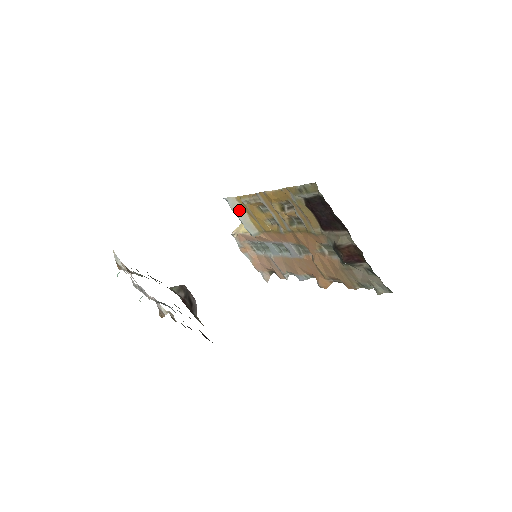
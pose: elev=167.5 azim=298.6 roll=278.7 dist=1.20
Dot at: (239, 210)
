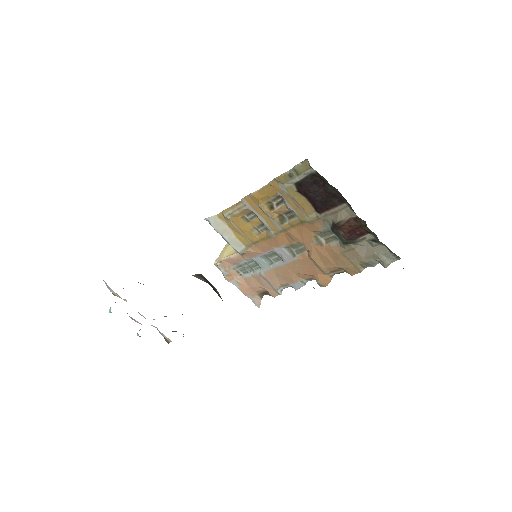
Dot at: (222, 228)
